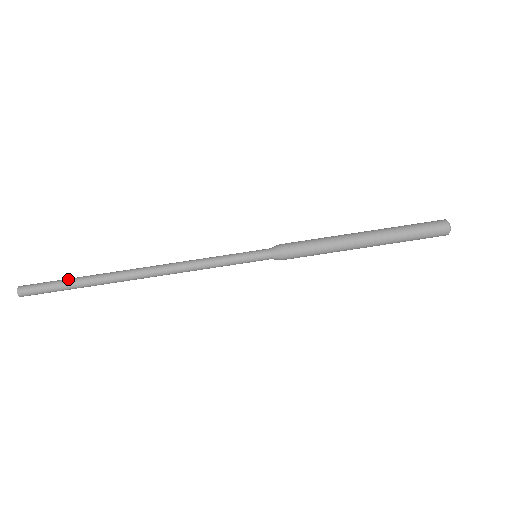
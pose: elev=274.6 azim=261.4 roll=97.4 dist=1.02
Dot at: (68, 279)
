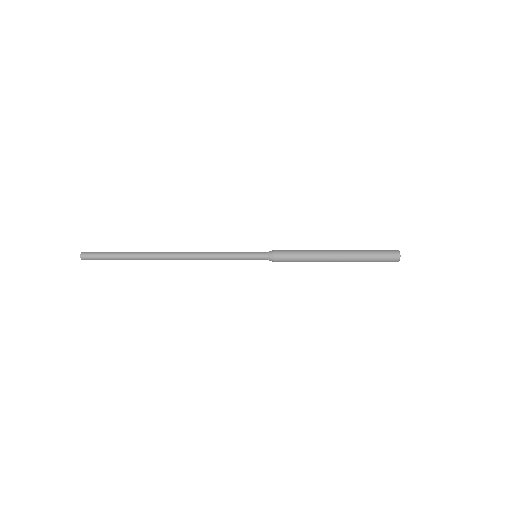
Dot at: (118, 252)
